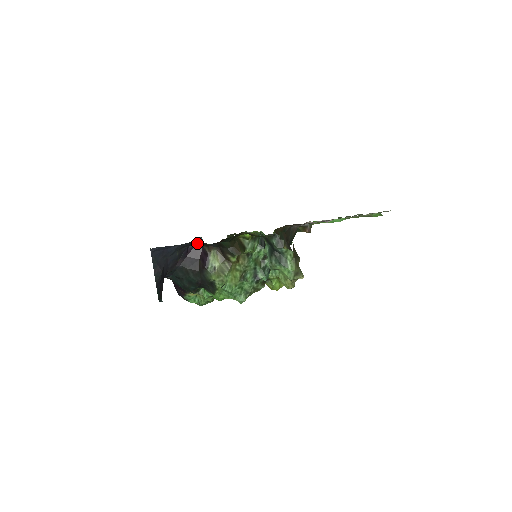
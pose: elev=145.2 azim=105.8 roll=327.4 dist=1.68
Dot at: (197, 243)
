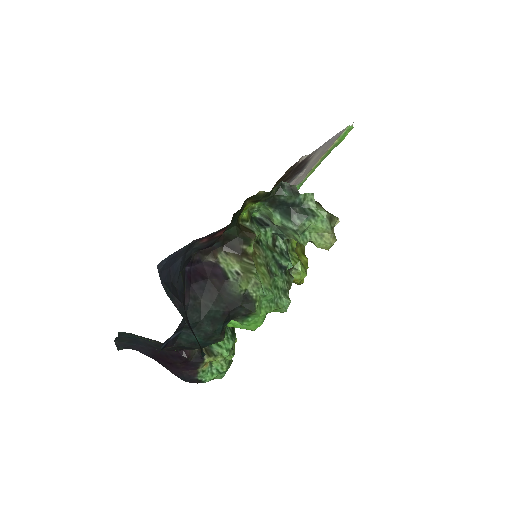
Dot at: (202, 243)
